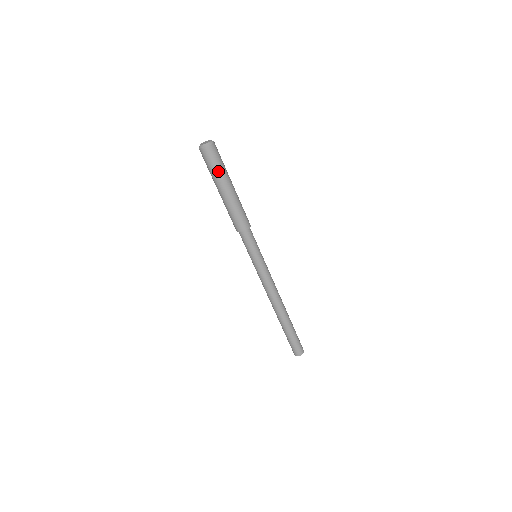
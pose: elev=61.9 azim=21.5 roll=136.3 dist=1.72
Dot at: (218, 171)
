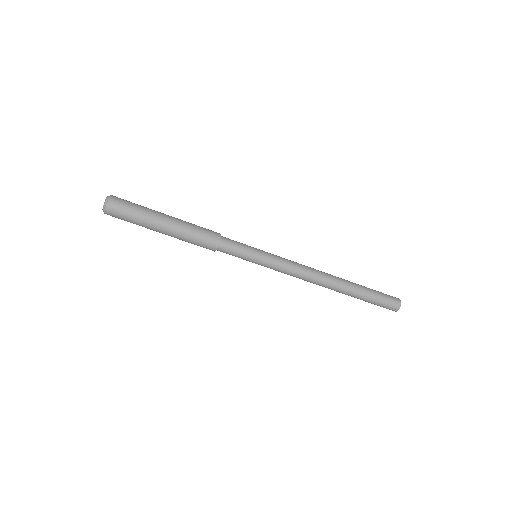
Dot at: (140, 211)
